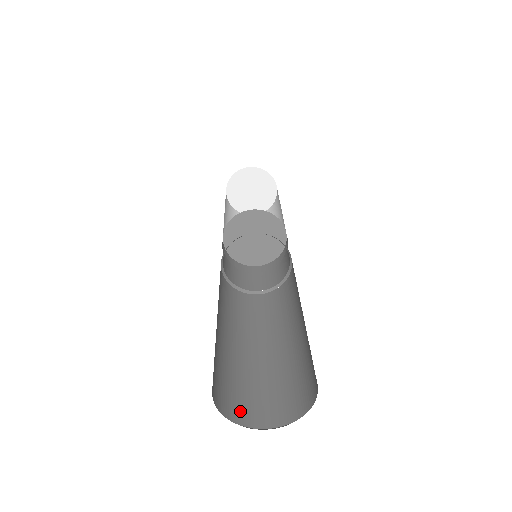
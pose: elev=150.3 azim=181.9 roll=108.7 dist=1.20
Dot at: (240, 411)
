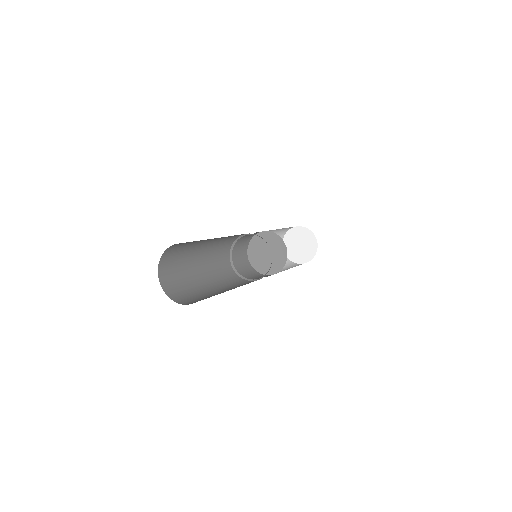
Dot at: (167, 282)
